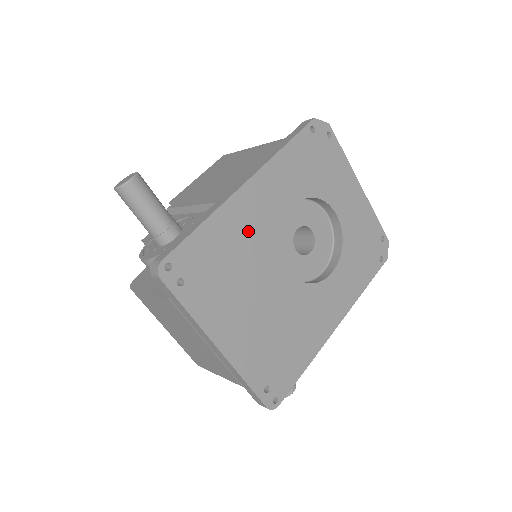
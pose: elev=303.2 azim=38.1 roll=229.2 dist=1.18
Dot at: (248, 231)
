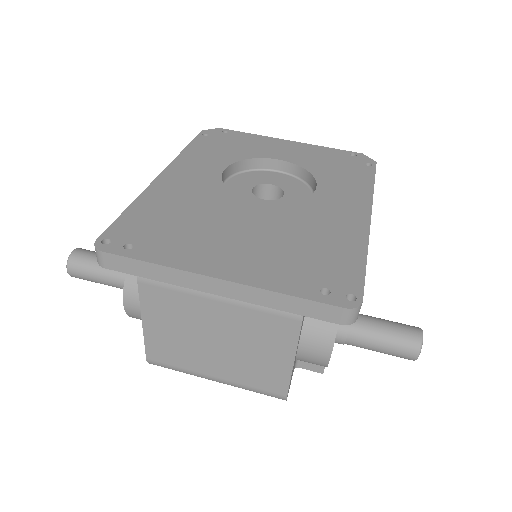
Dot at: (186, 196)
